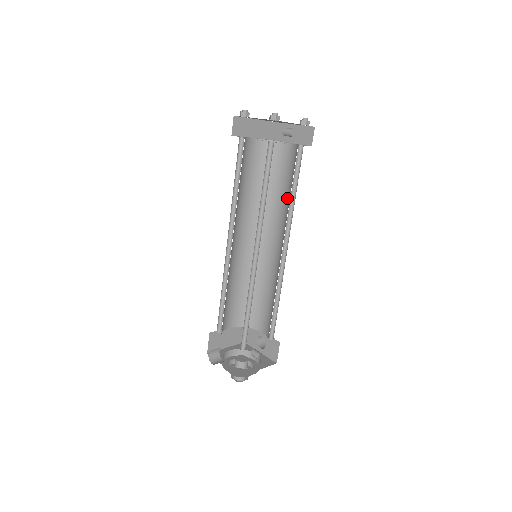
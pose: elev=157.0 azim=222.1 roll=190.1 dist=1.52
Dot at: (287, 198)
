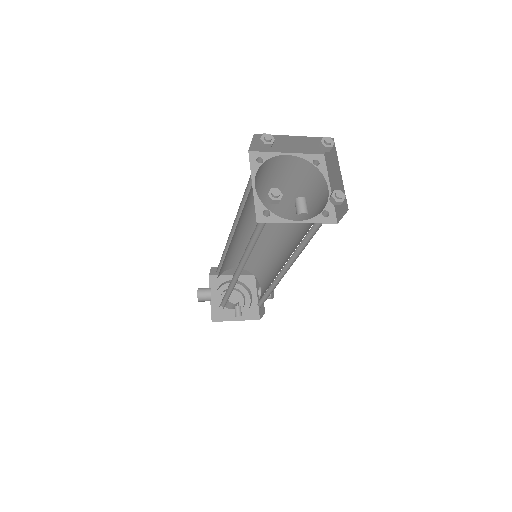
Dot at: (303, 235)
